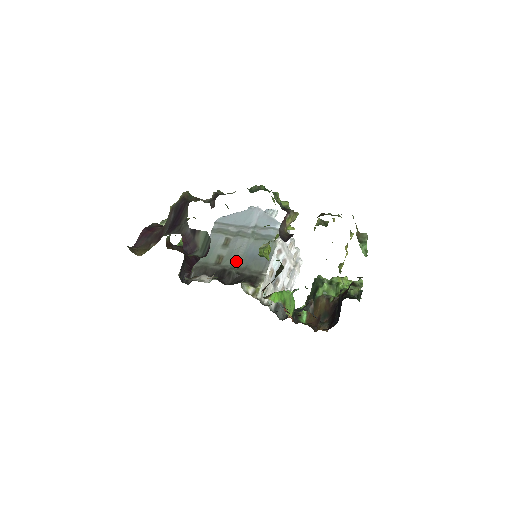
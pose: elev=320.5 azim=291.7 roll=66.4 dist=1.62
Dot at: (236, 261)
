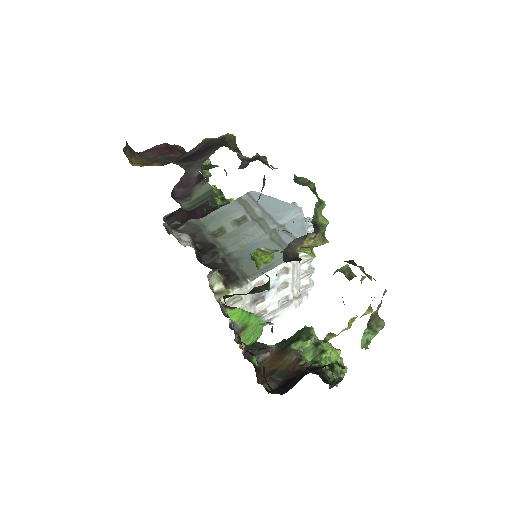
Dot at: (233, 246)
